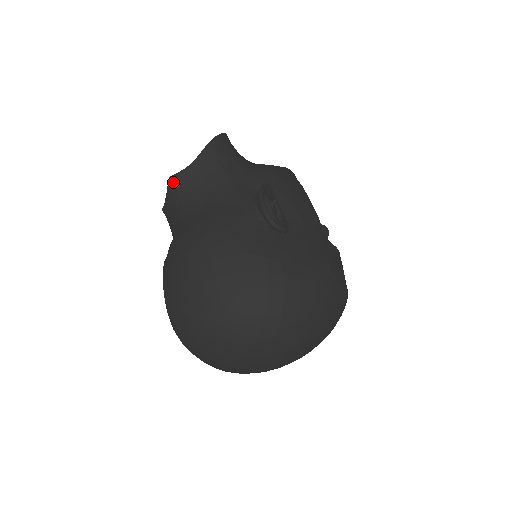
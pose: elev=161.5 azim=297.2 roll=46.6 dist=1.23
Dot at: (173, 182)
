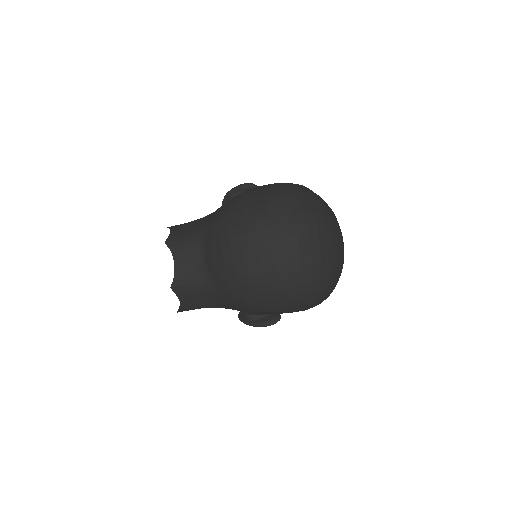
Dot at: (171, 241)
